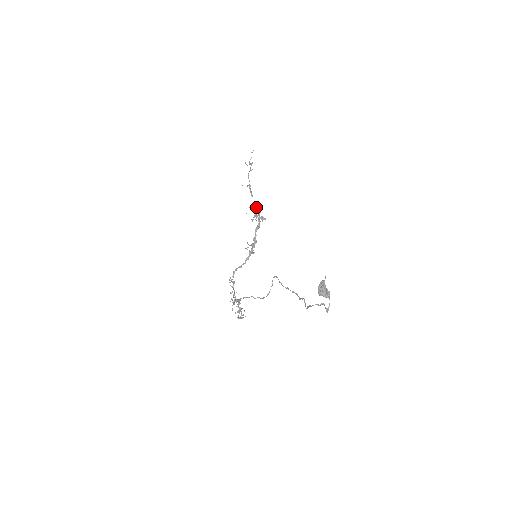
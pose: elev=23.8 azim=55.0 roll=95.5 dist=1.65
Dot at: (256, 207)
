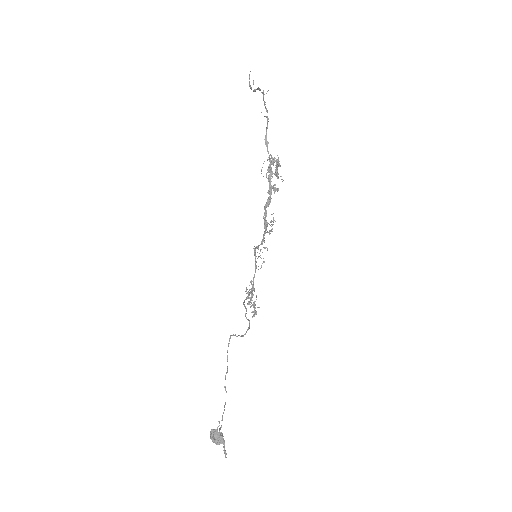
Dot at: occluded
